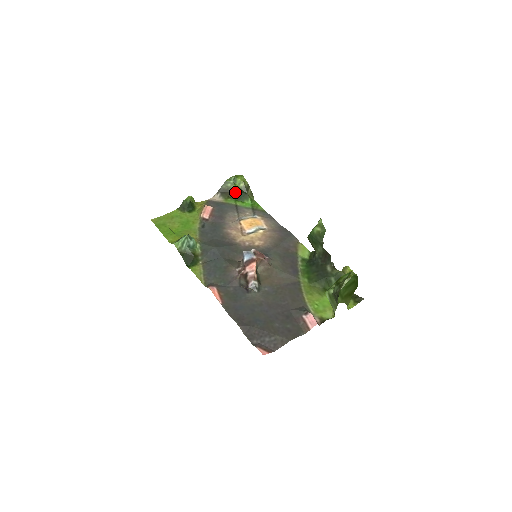
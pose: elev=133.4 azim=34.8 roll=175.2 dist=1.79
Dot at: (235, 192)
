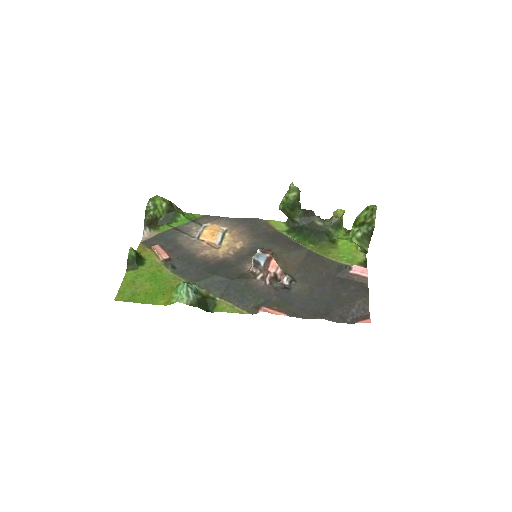
Dot at: (161, 216)
